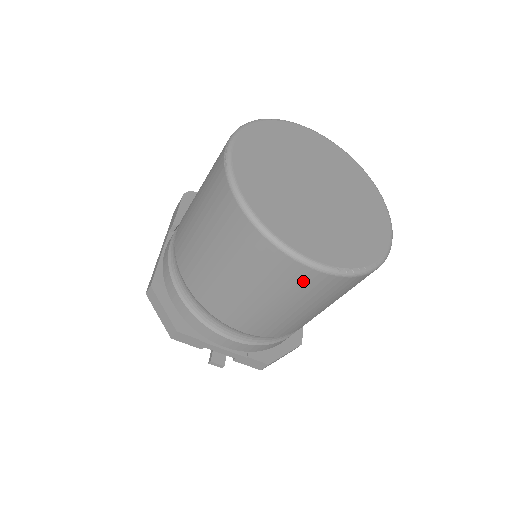
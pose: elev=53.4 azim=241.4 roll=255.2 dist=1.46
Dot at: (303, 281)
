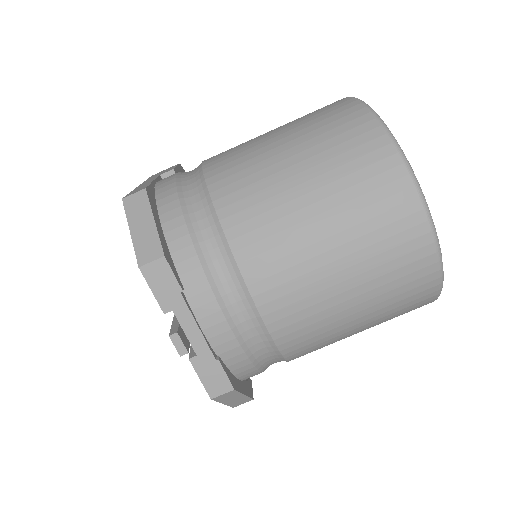
Dot at: (406, 246)
